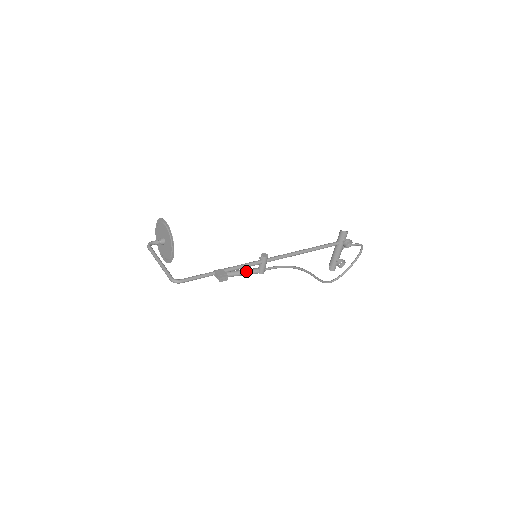
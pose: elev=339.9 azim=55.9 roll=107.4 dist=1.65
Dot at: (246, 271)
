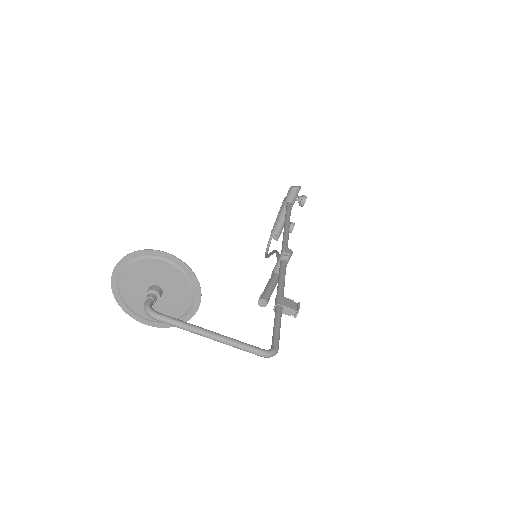
Dot at: (274, 284)
